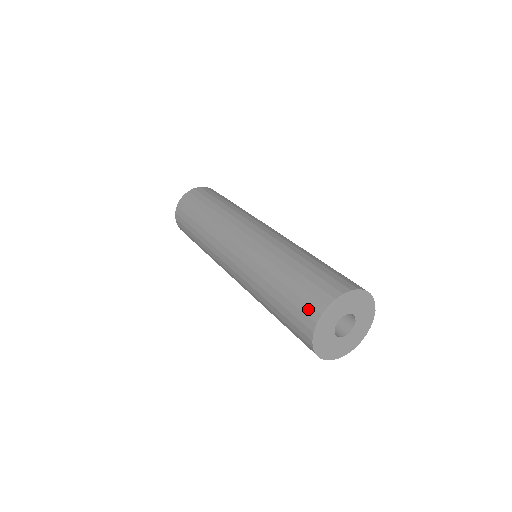
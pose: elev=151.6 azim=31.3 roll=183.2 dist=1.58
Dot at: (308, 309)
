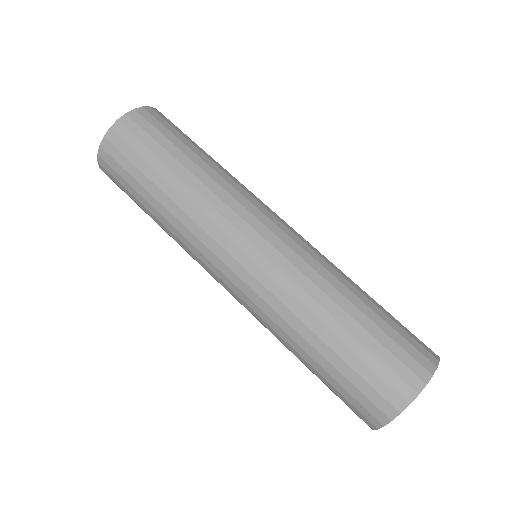
Dot at: (397, 382)
